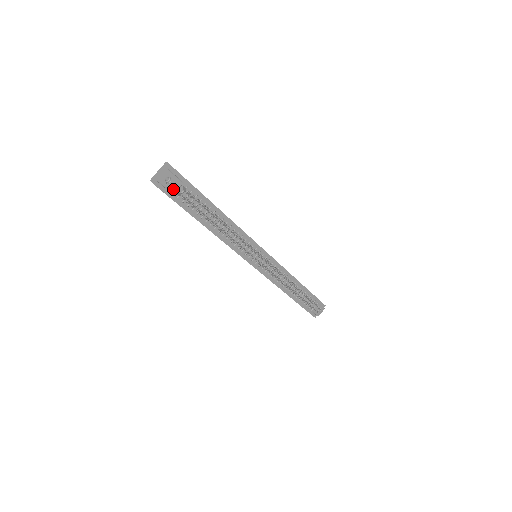
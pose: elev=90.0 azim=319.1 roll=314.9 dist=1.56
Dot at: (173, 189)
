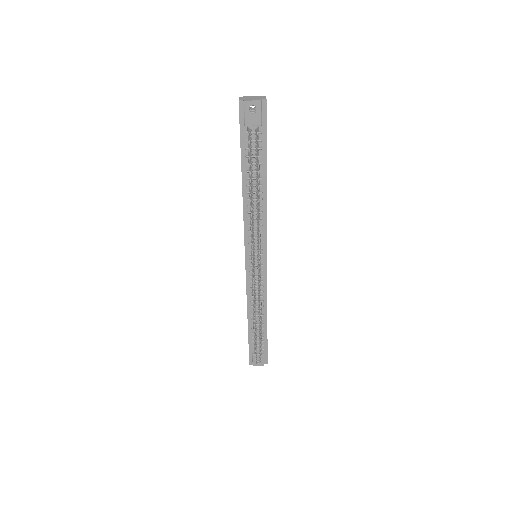
Dot at: (249, 121)
